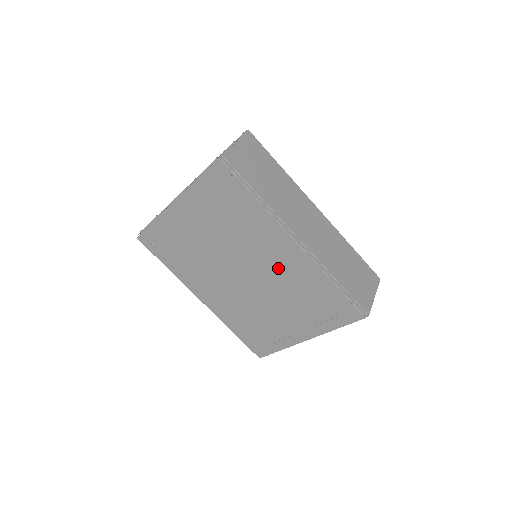
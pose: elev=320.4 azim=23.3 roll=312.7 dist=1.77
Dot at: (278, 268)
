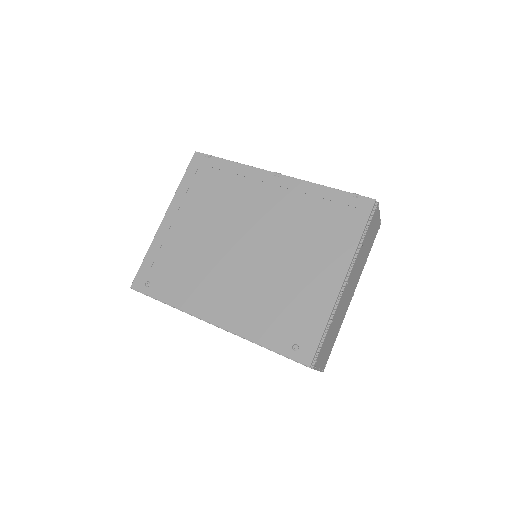
Dot at: (274, 211)
